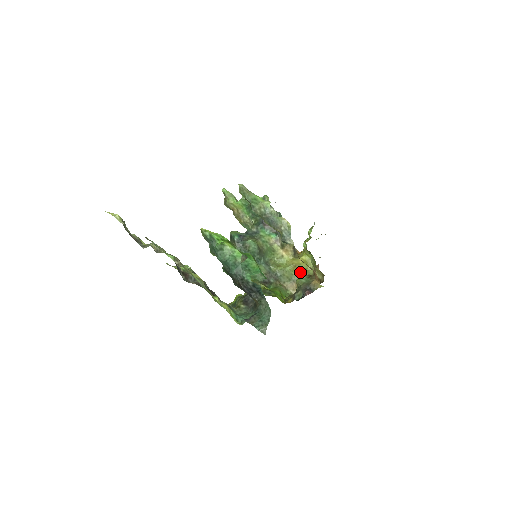
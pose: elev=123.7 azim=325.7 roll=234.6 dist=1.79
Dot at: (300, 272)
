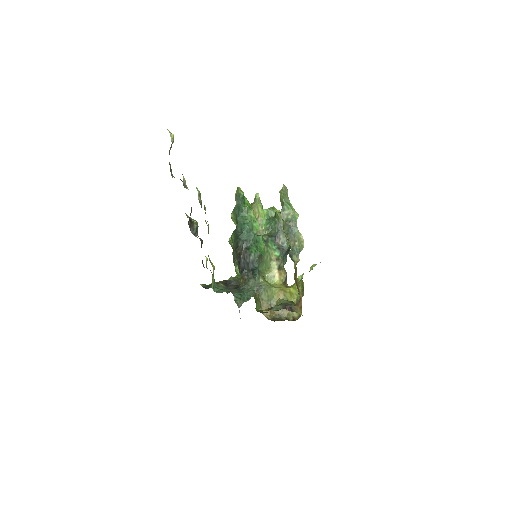
Dot at: occluded
